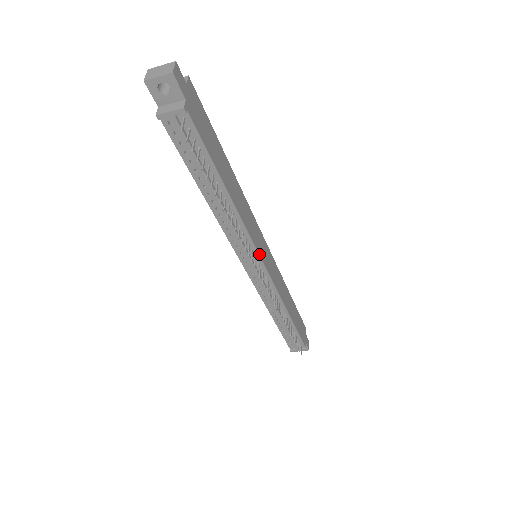
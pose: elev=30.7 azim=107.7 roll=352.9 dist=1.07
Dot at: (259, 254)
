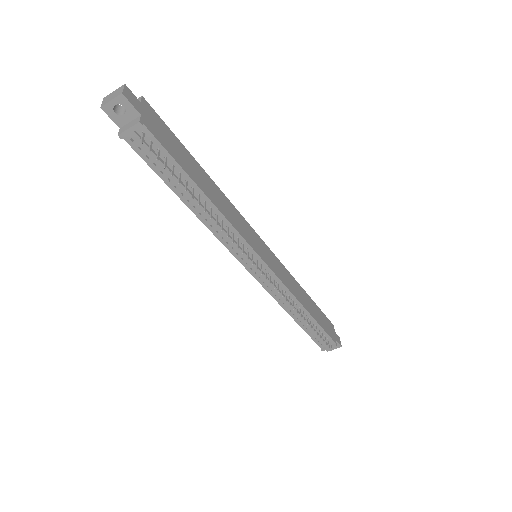
Dot at: (255, 251)
